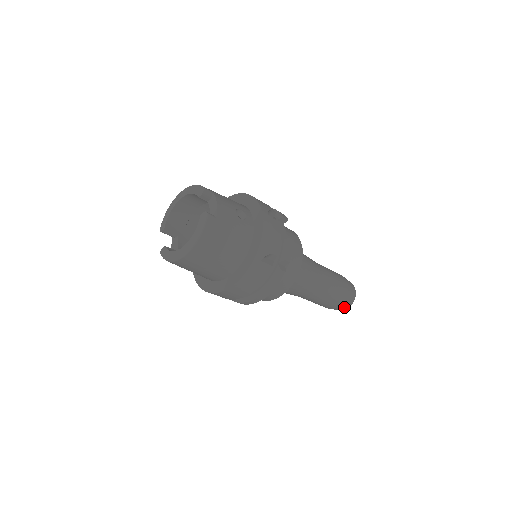
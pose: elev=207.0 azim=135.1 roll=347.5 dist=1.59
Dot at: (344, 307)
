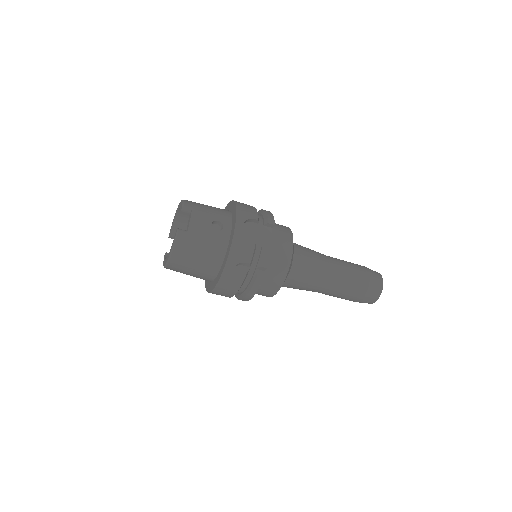
Dot at: (369, 301)
